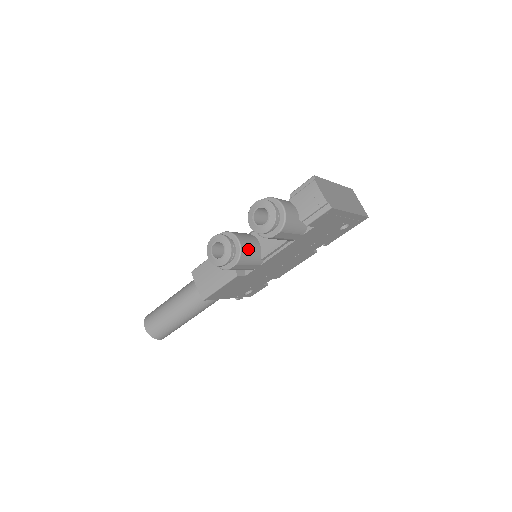
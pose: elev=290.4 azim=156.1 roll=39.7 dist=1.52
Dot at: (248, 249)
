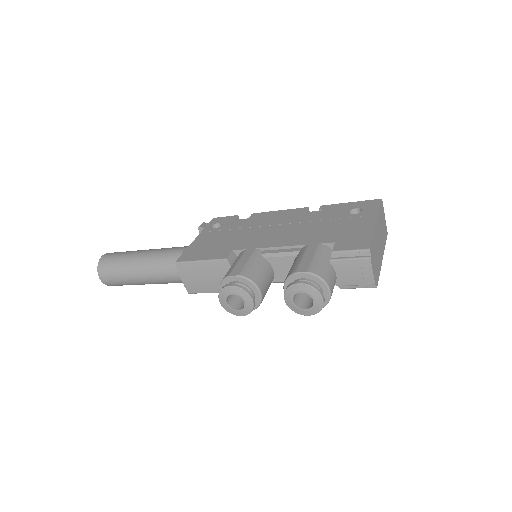
Dot at: (266, 292)
